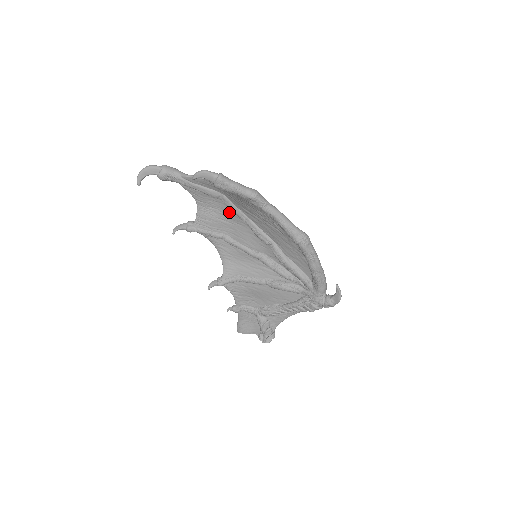
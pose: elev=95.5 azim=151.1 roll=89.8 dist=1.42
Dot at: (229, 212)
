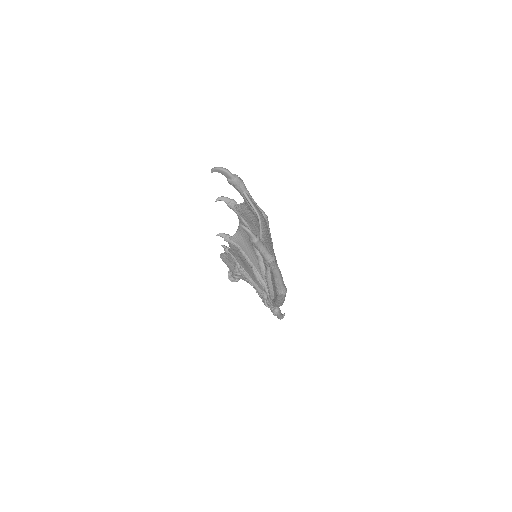
Dot at: occluded
